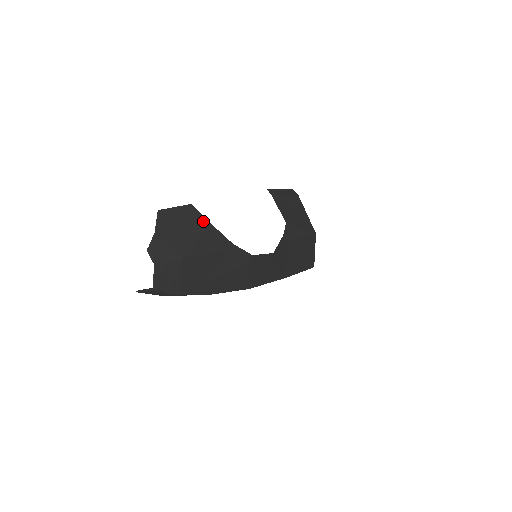
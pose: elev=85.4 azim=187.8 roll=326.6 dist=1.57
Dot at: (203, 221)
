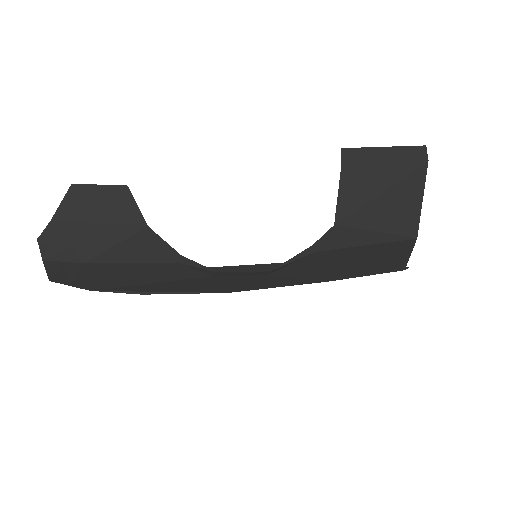
Dot at: (135, 217)
